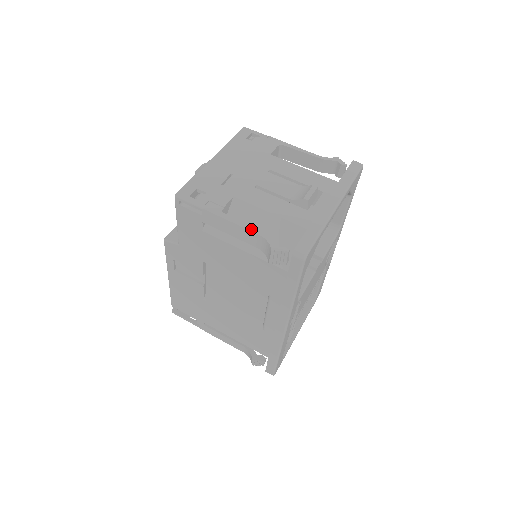
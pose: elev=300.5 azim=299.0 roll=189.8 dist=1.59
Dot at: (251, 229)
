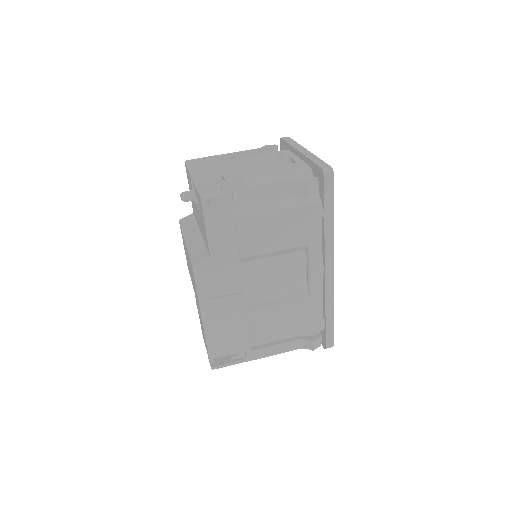
Dot at: (279, 182)
